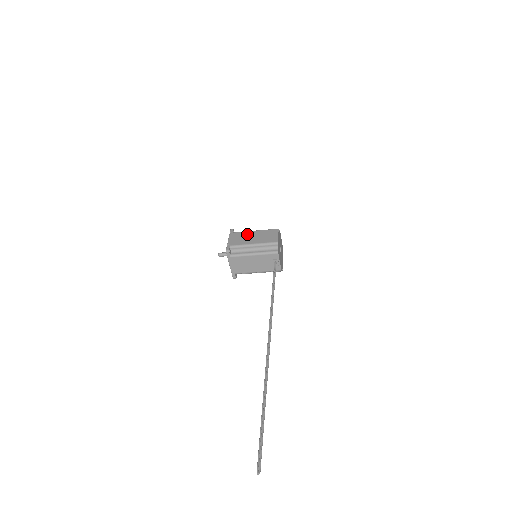
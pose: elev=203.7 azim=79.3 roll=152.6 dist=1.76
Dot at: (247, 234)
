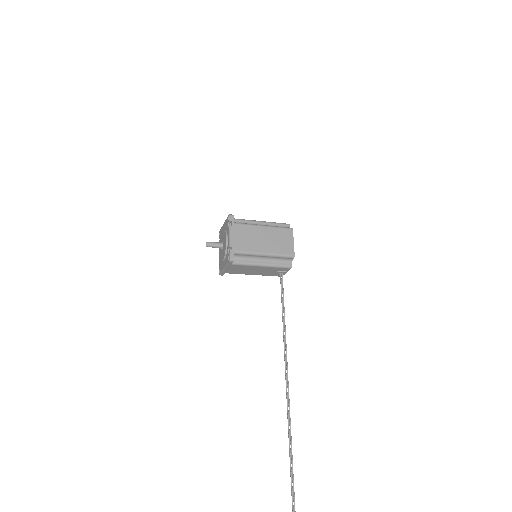
Dot at: (254, 231)
